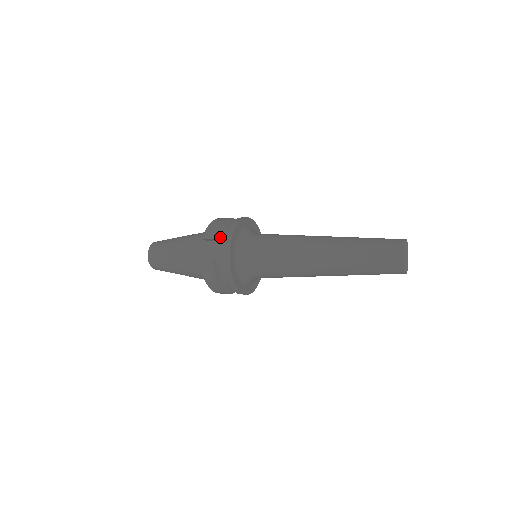
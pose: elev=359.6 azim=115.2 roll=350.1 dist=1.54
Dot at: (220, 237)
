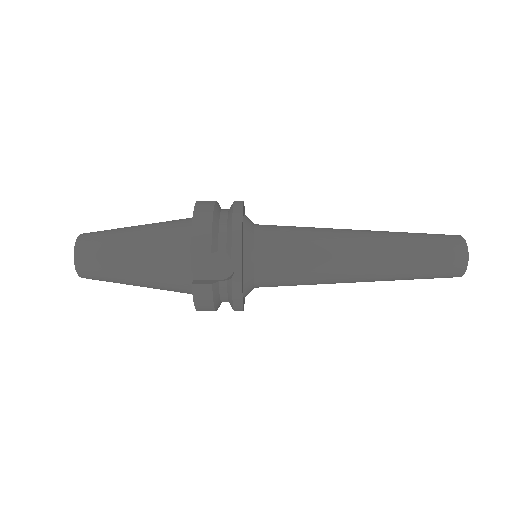
Dot at: (216, 246)
